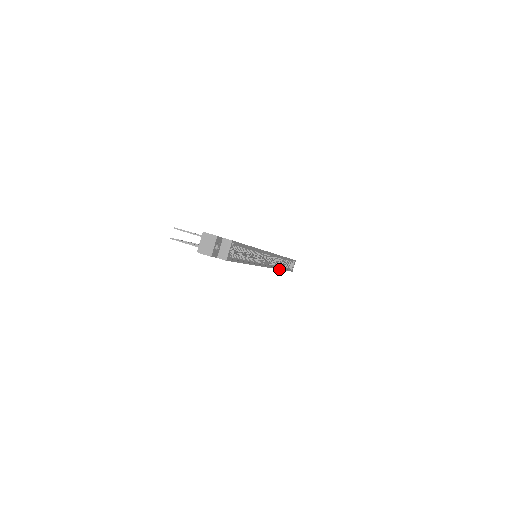
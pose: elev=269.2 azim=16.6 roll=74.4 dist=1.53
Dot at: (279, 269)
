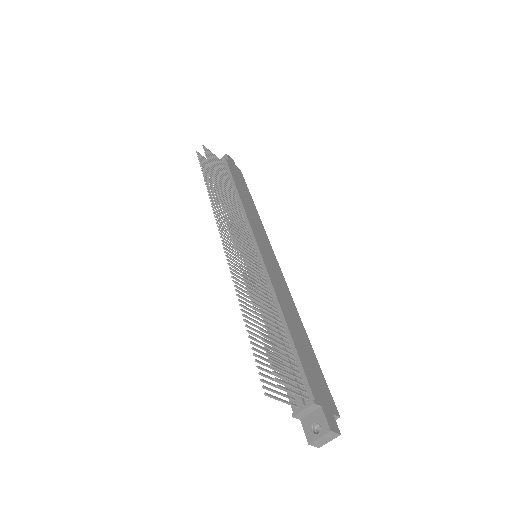
Dot at: occluded
